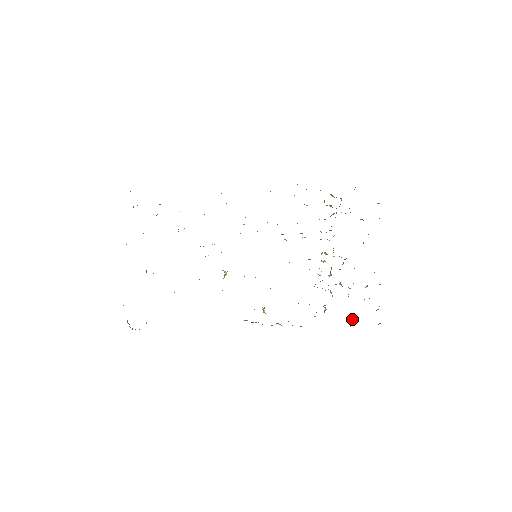
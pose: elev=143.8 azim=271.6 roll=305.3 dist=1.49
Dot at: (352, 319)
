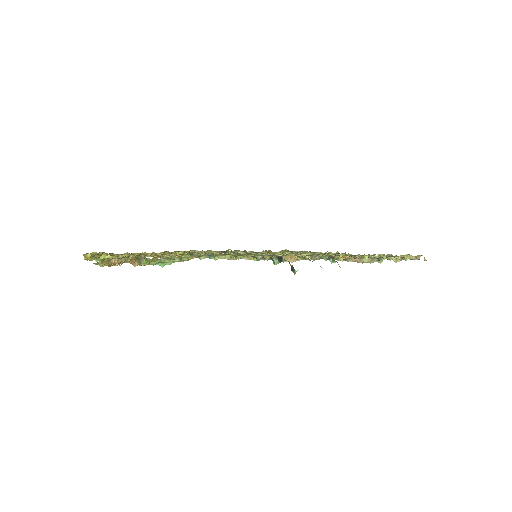
Dot at: (396, 261)
